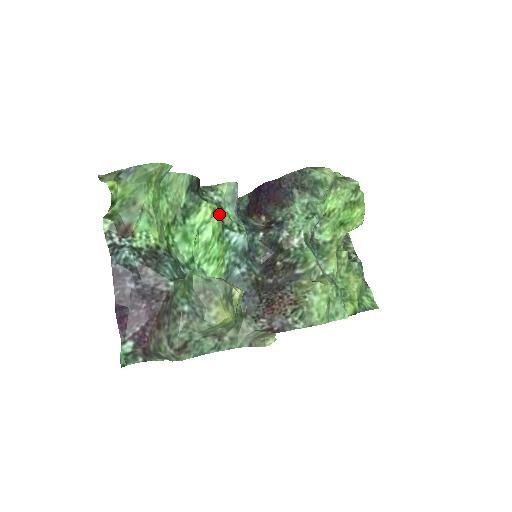
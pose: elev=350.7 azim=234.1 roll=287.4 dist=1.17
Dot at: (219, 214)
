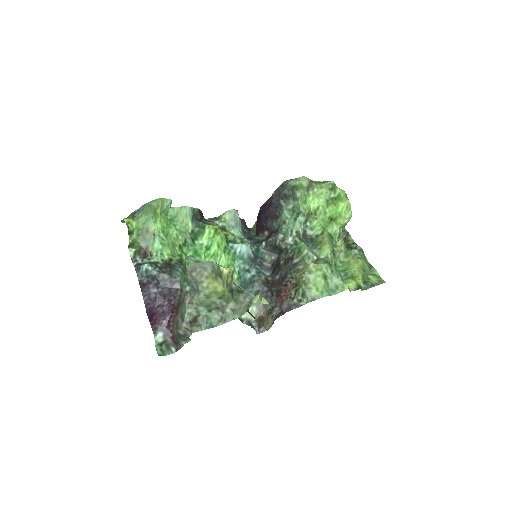
Dot at: (221, 232)
